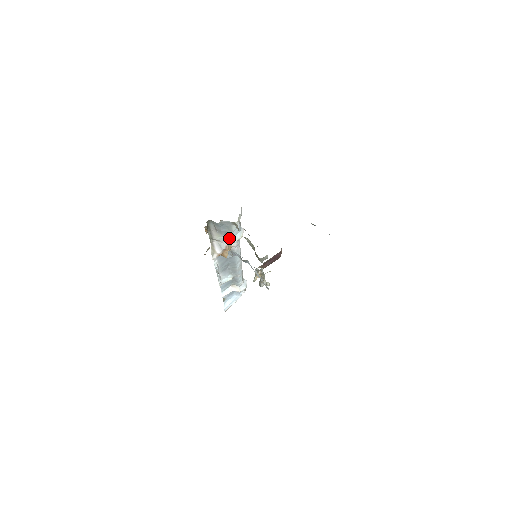
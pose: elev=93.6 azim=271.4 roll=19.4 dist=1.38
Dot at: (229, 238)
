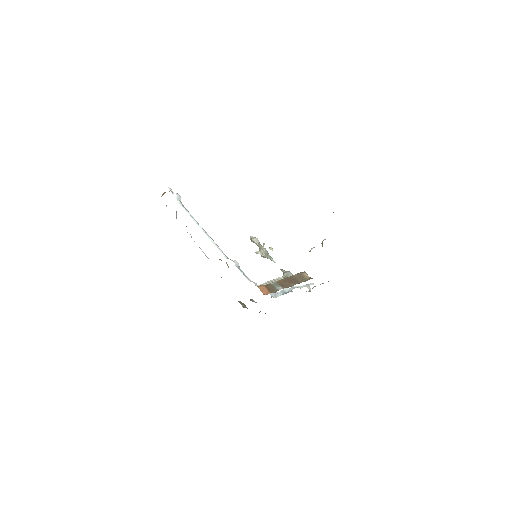
Dot at: occluded
